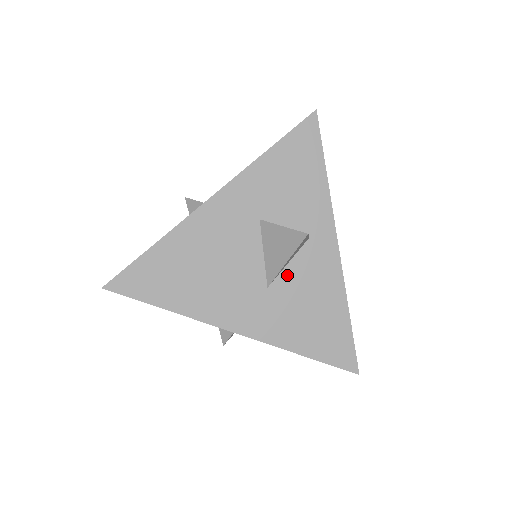
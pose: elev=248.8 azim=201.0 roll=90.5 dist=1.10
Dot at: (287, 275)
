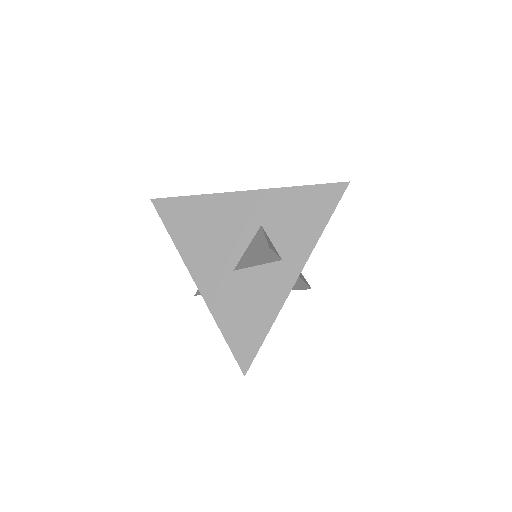
Dot at: (251, 272)
